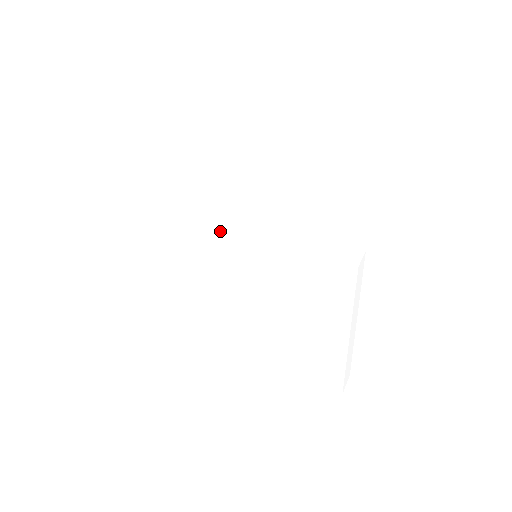
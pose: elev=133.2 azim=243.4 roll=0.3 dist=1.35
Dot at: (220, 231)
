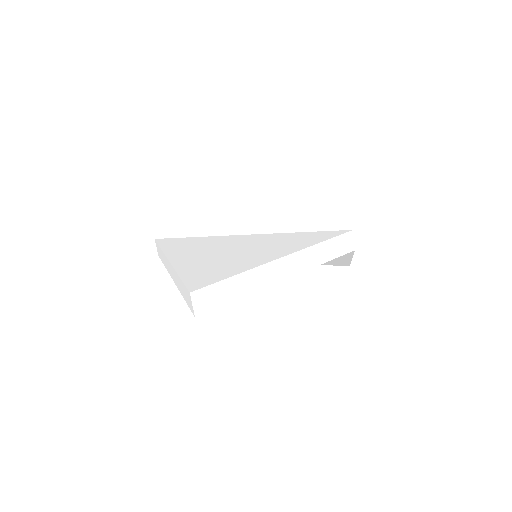
Dot at: occluded
